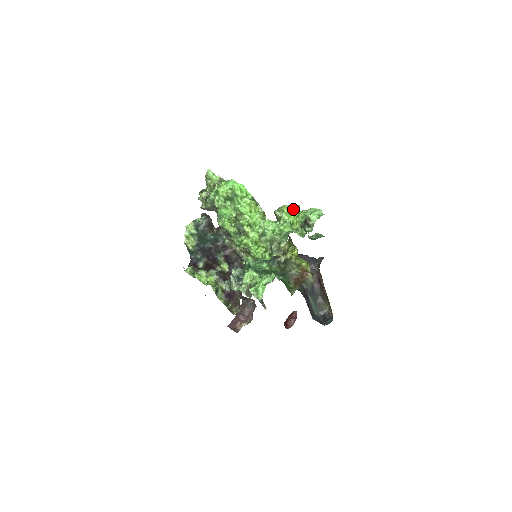
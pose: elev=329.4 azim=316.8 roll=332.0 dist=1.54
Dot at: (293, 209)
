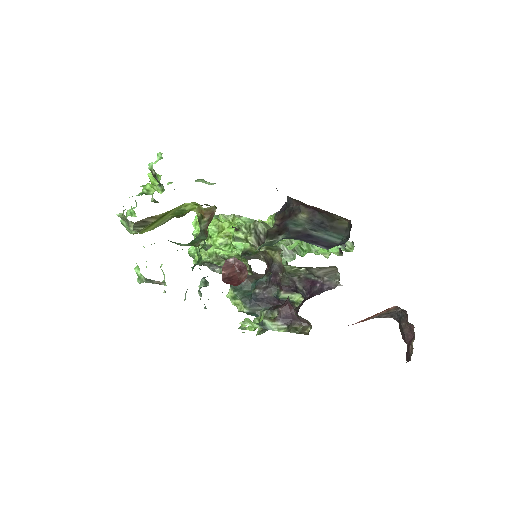
Dot at: (150, 181)
